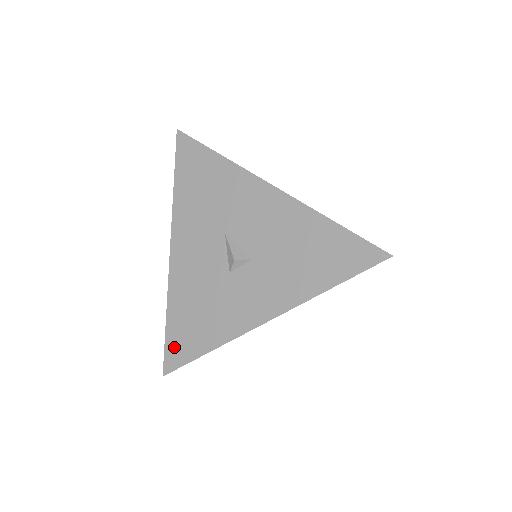
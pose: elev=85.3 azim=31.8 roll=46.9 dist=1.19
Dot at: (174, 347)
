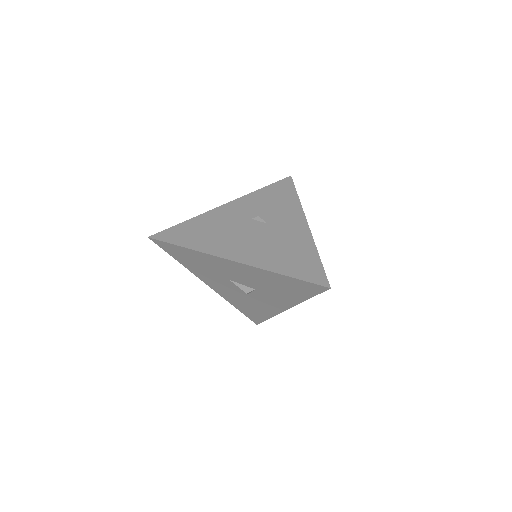
Dot at: (251, 317)
